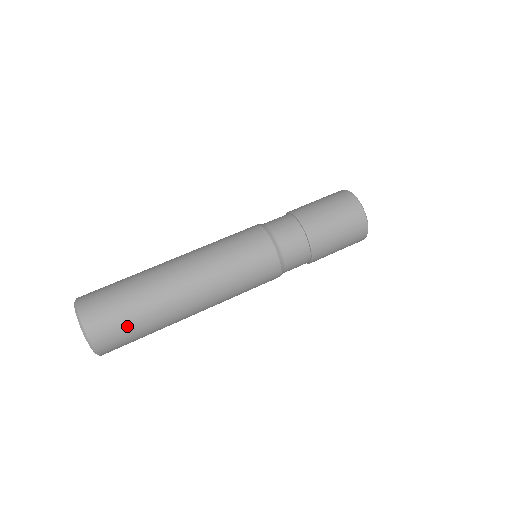
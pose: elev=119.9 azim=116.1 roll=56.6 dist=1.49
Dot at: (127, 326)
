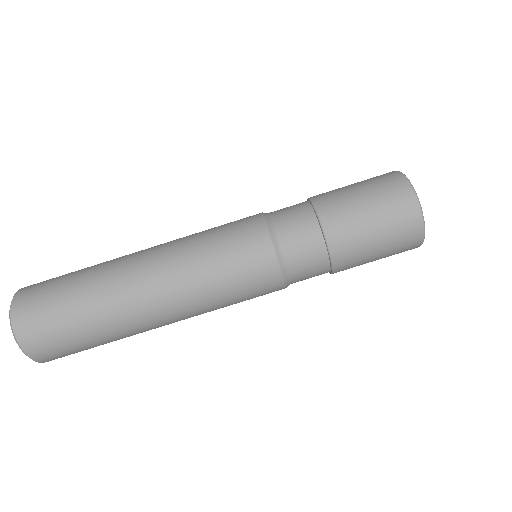
Dot at: (78, 347)
